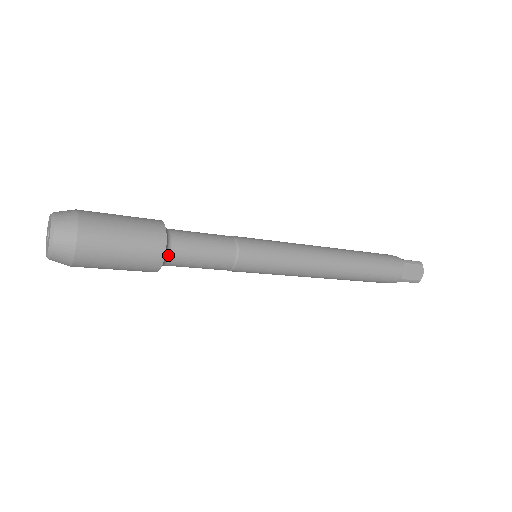
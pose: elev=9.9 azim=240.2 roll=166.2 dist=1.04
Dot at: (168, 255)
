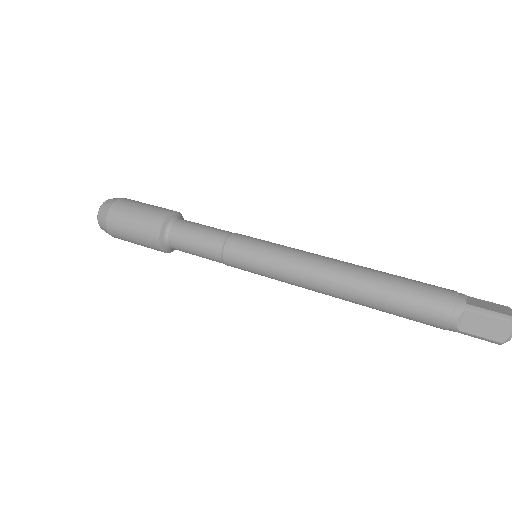
Dot at: (167, 242)
